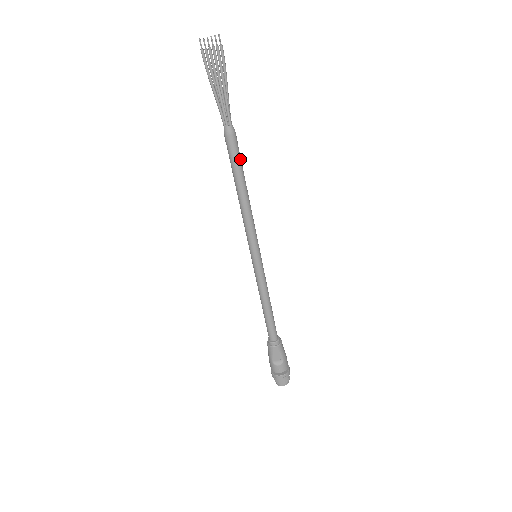
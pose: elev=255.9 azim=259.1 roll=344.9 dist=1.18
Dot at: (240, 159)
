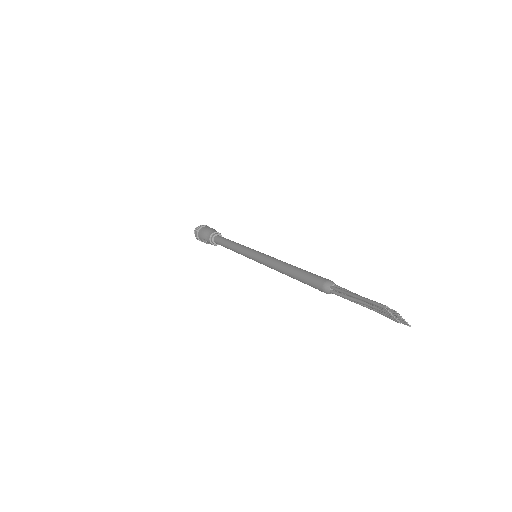
Dot at: occluded
